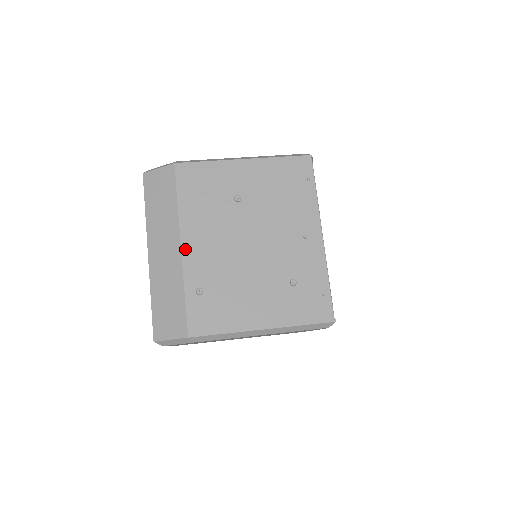
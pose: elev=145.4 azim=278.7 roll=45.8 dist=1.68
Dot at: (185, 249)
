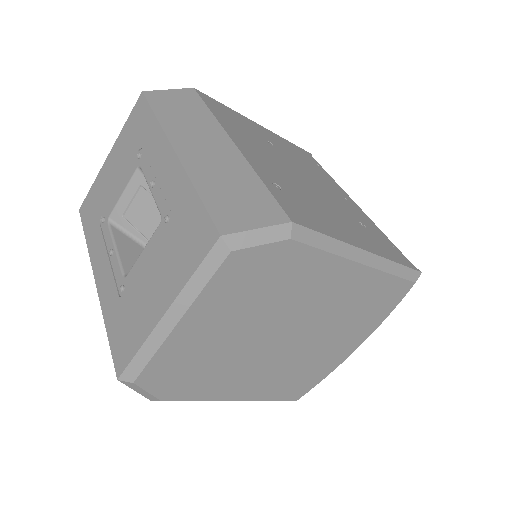
Dot at: (239, 146)
